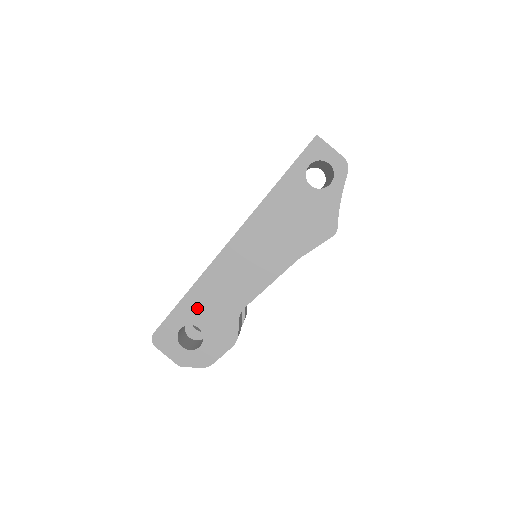
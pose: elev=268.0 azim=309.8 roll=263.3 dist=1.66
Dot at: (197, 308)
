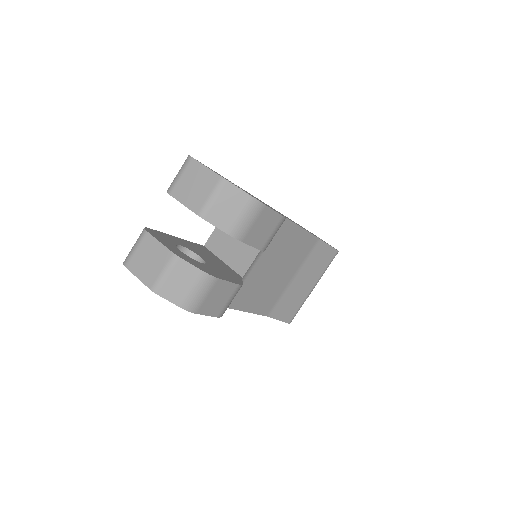
Dot at: occluded
